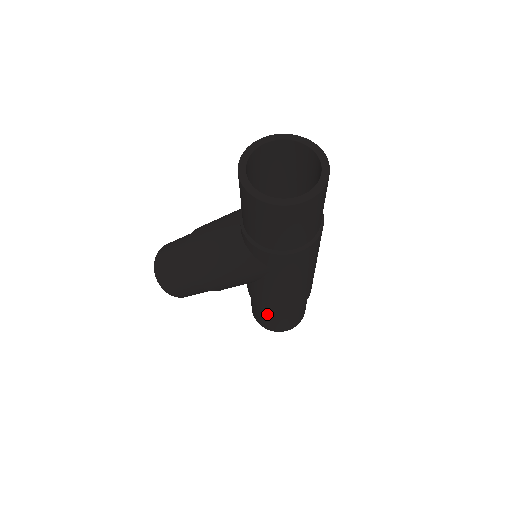
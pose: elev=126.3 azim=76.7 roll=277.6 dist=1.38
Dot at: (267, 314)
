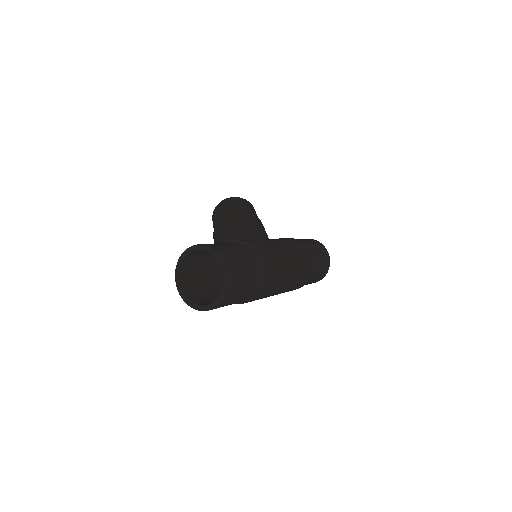
Dot at: occluded
